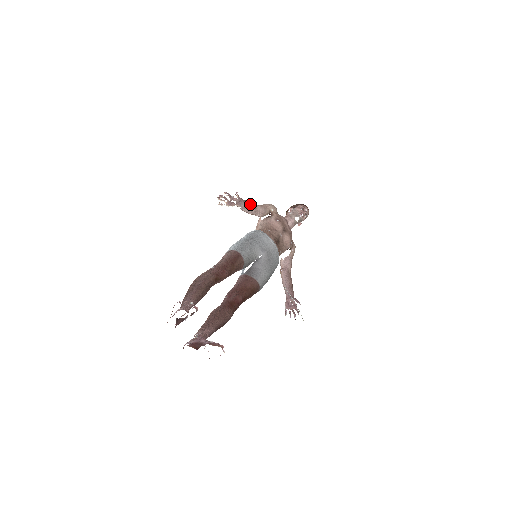
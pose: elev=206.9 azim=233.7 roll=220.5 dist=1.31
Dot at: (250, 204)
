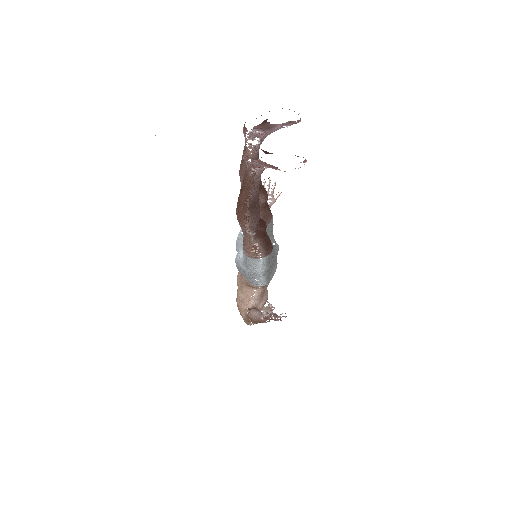
Dot at: occluded
